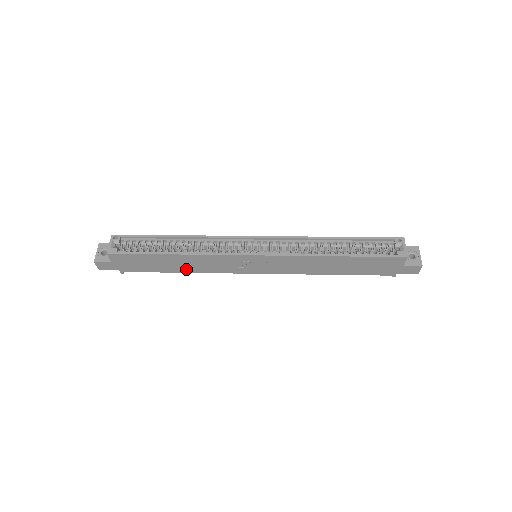
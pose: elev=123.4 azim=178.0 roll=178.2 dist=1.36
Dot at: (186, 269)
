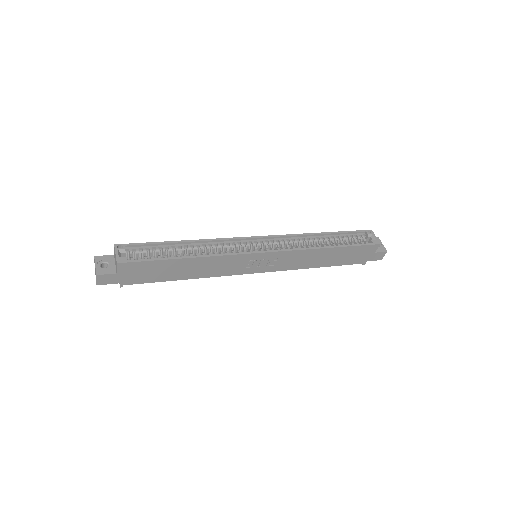
Dot at: (192, 275)
